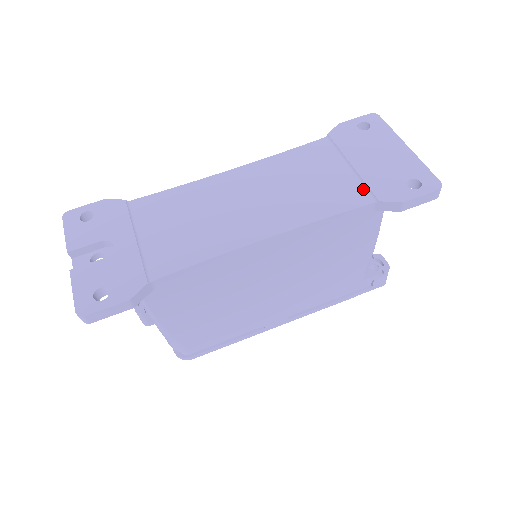
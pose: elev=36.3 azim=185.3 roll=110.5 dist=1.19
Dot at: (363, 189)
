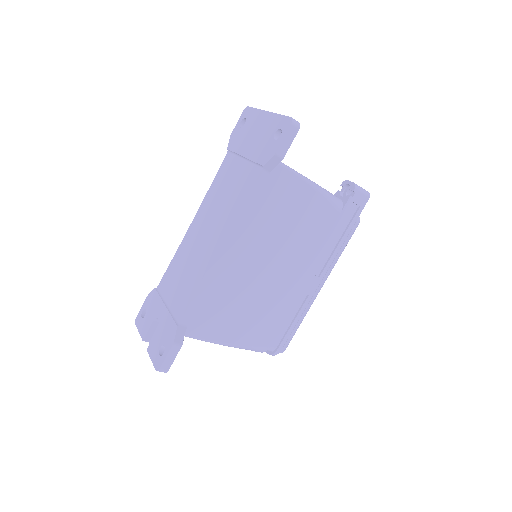
Dot at: (254, 167)
